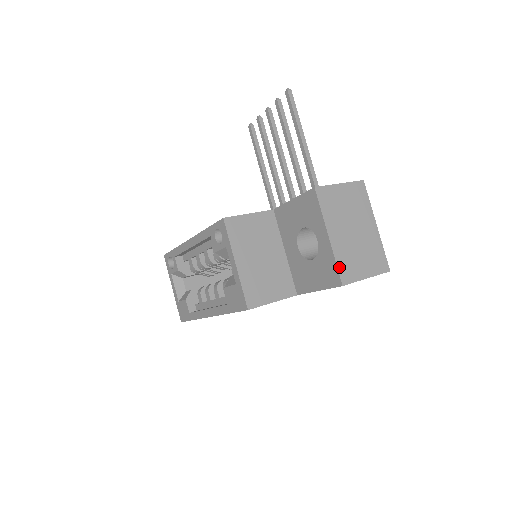
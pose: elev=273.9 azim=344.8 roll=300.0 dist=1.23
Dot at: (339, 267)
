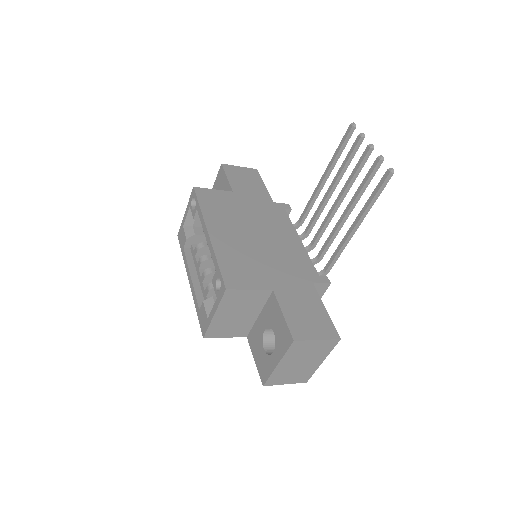
Dot at: (270, 378)
